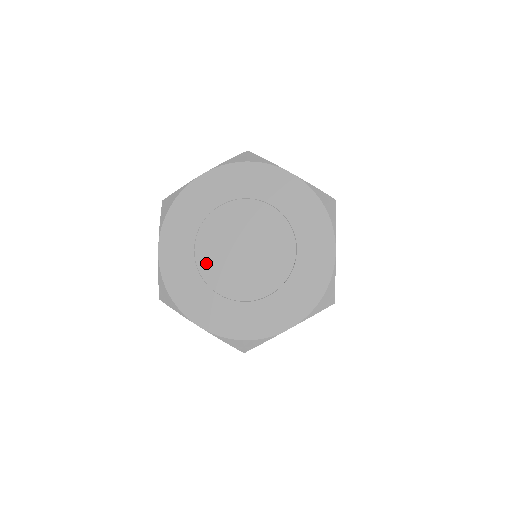
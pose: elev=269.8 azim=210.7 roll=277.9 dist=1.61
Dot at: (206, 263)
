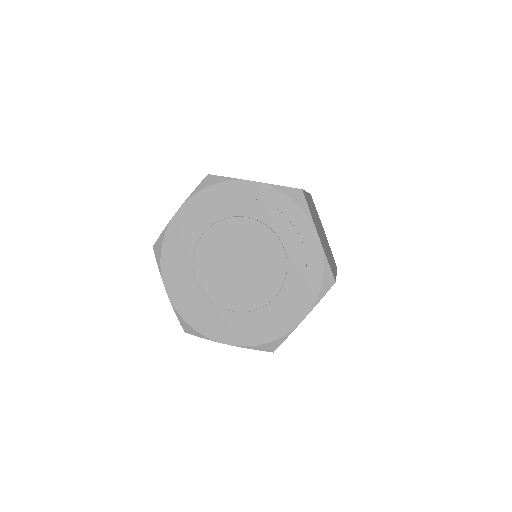
Dot at: (204, 251)
